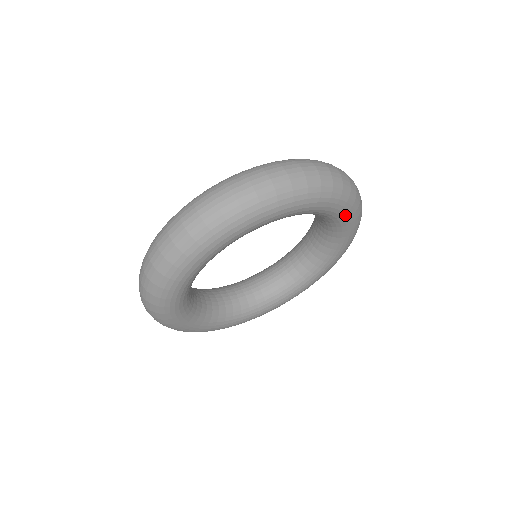
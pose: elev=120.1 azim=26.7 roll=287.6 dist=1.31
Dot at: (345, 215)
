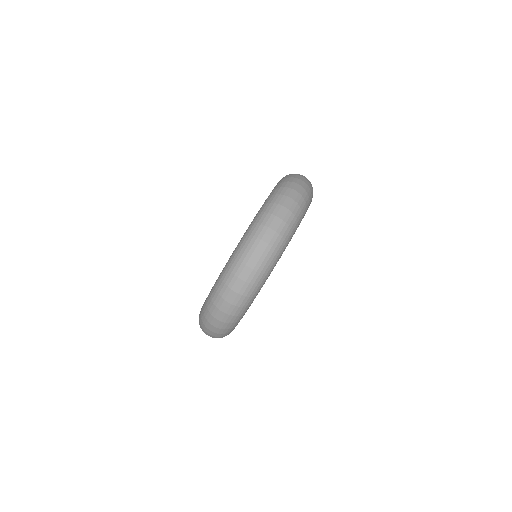
Dot at: occluded
